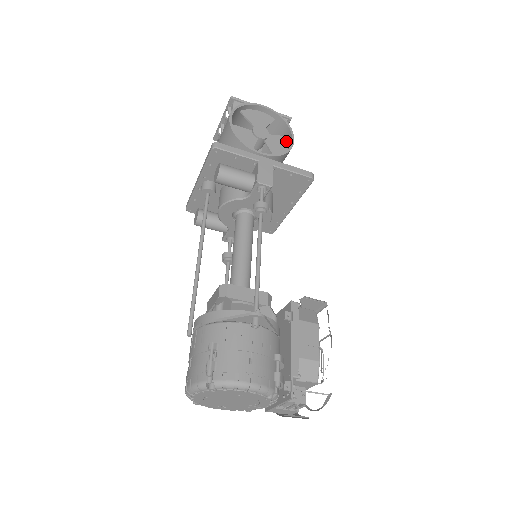
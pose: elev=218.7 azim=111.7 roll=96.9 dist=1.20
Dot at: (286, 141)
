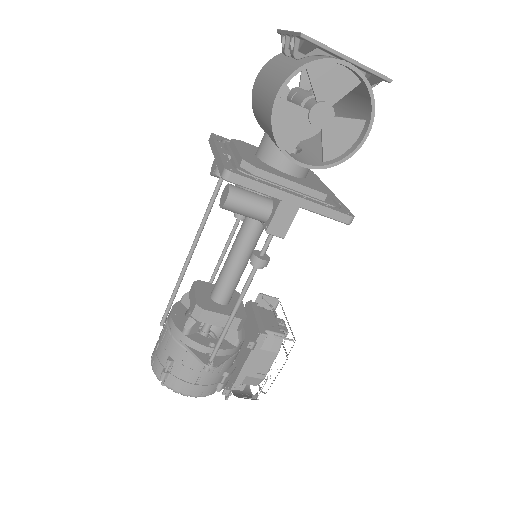
Dot at: (357, 130)
